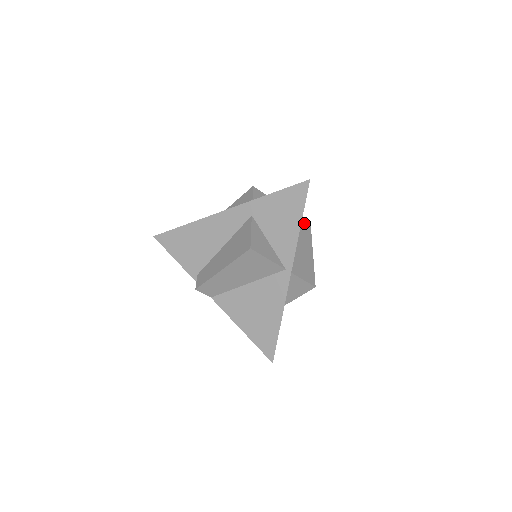
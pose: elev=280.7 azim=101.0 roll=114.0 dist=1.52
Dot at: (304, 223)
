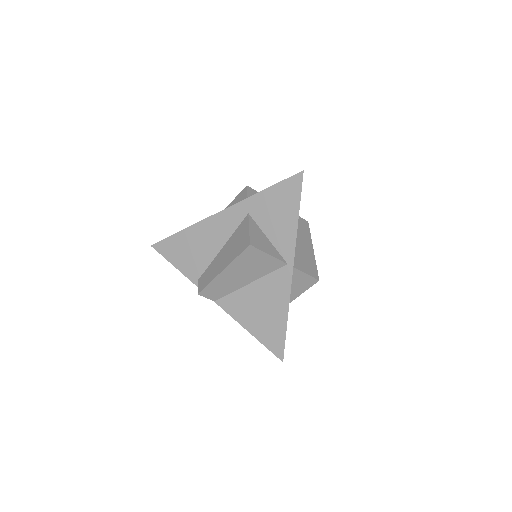
Dot at: (301, 219)
